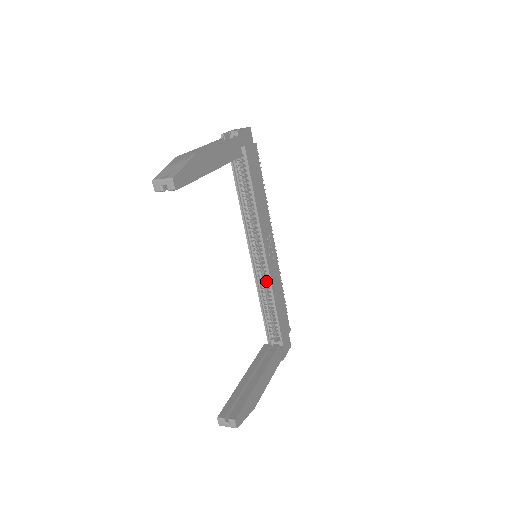
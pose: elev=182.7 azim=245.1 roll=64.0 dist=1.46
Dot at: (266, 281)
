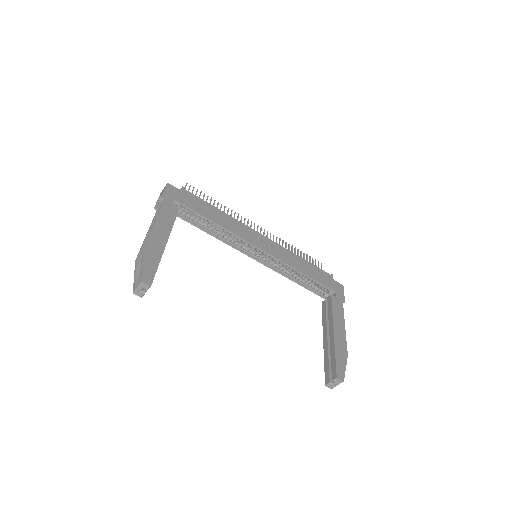
Dot at: (280, 264)
